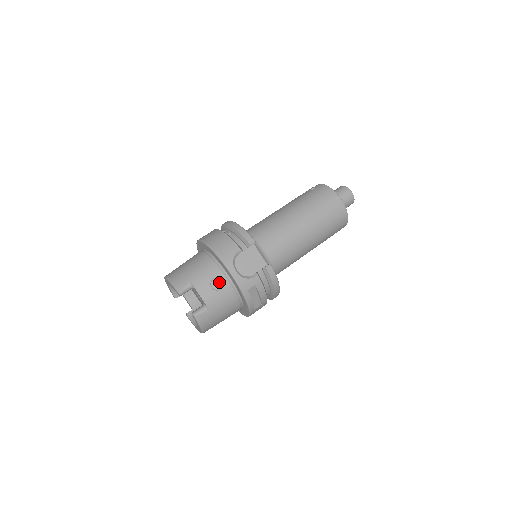
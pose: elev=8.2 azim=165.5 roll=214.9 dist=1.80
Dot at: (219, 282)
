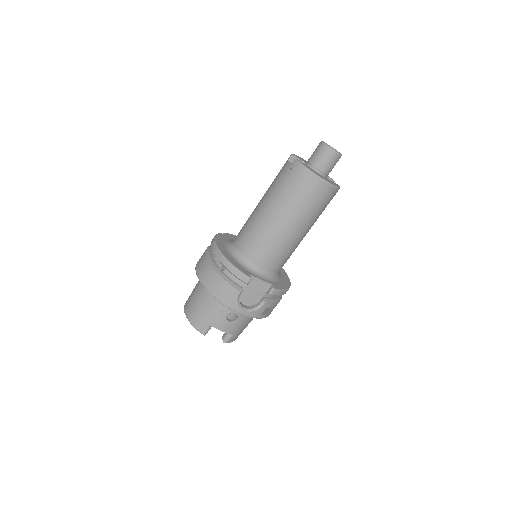
Dot at: occluded
